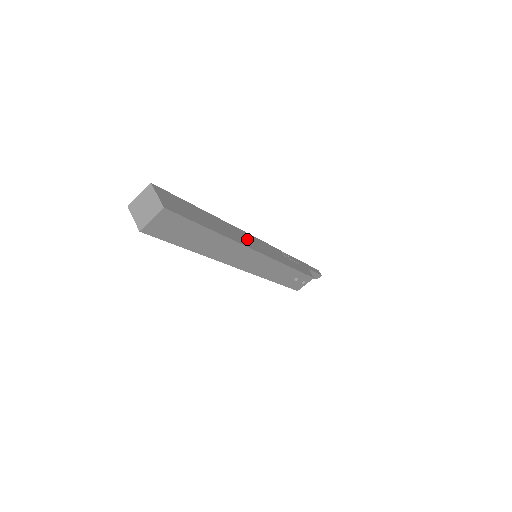
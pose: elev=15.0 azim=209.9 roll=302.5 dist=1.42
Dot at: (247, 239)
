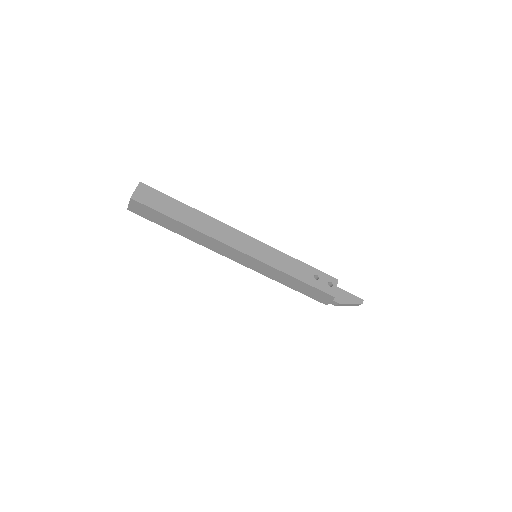
Dot at: occluded
